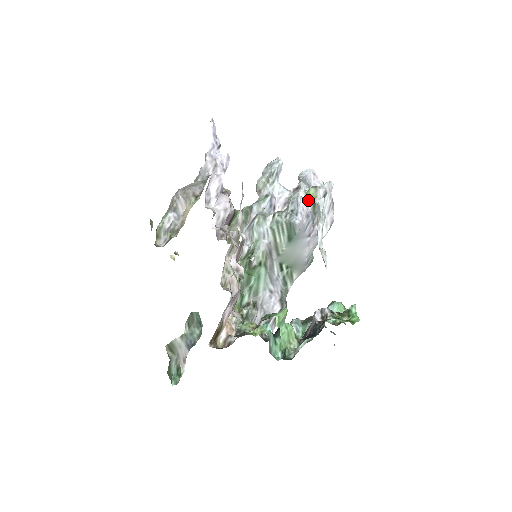
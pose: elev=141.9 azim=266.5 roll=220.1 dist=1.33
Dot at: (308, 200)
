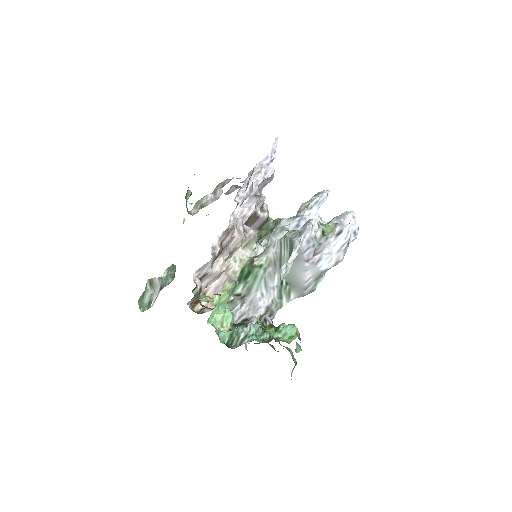
Dot at: (317, 229)
